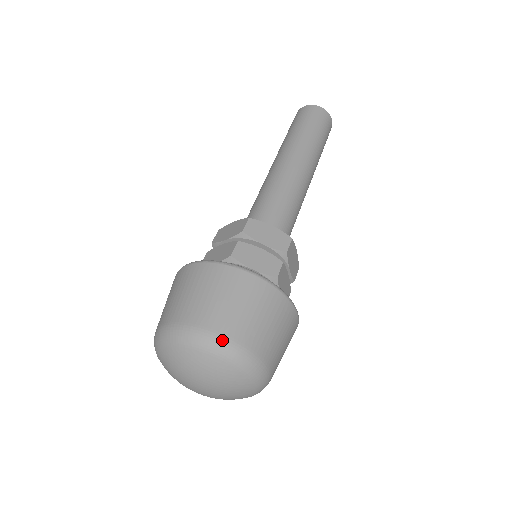
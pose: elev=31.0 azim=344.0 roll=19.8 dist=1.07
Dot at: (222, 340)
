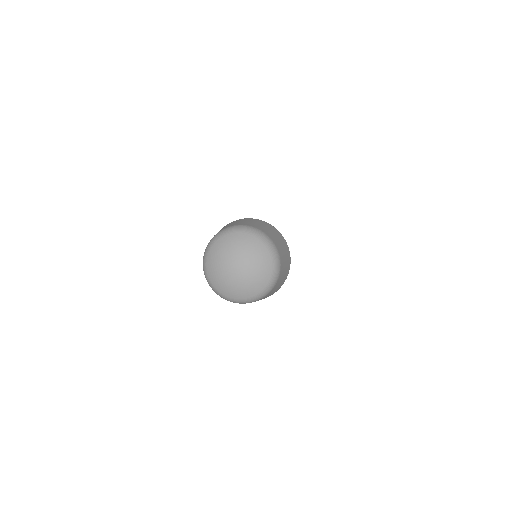
Dot at: (278, 253)
